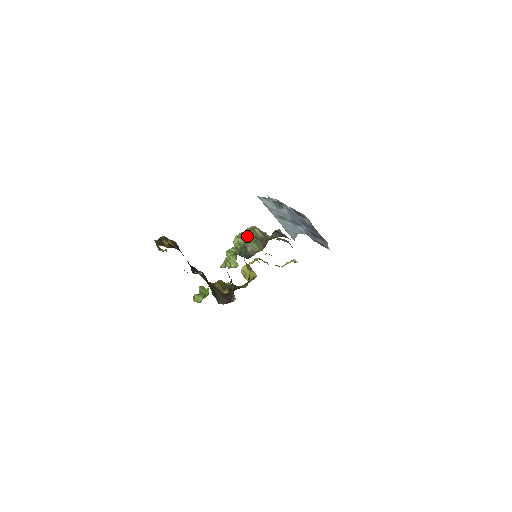
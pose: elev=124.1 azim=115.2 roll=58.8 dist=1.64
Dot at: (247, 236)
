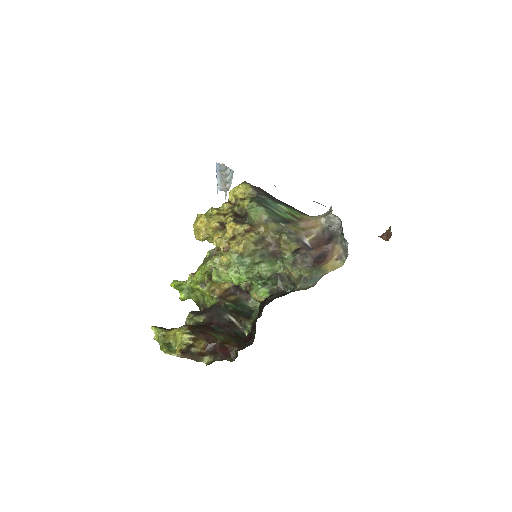
Dot at: (253, 263)
